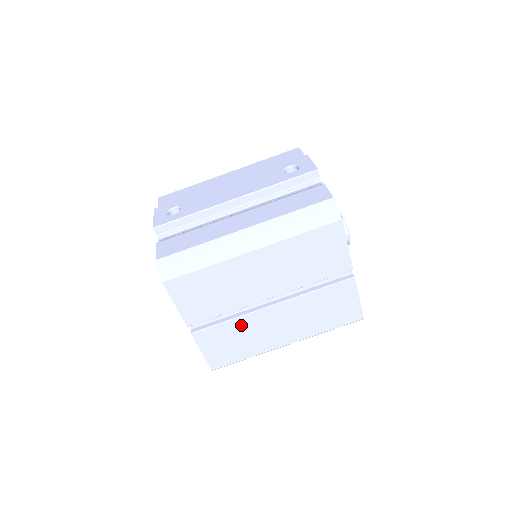
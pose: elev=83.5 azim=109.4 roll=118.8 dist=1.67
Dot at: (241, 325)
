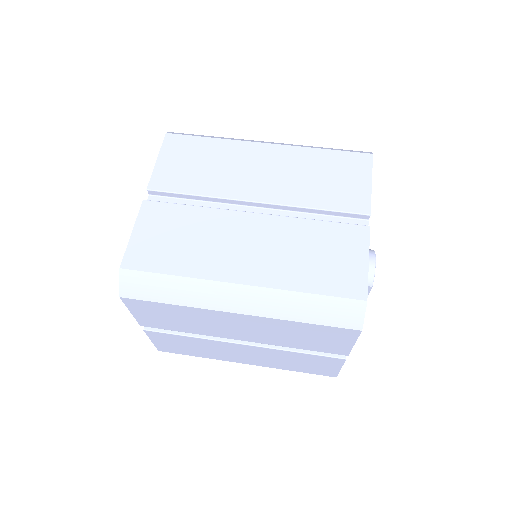
Dot at: (203, 219)
